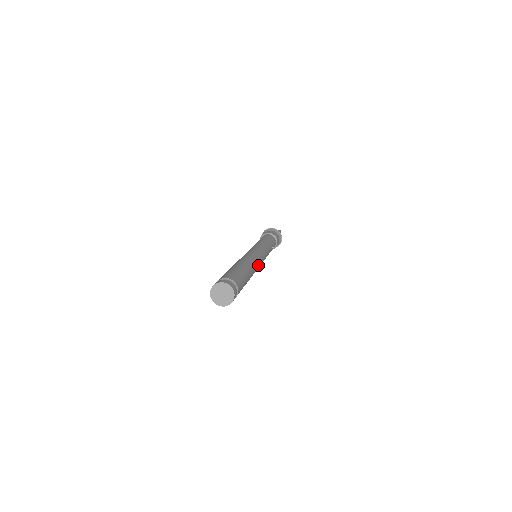
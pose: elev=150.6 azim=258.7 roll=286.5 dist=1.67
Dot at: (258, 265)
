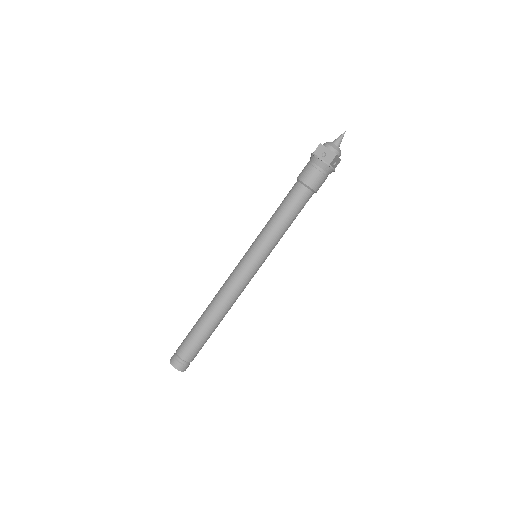
Dot at: occluded
